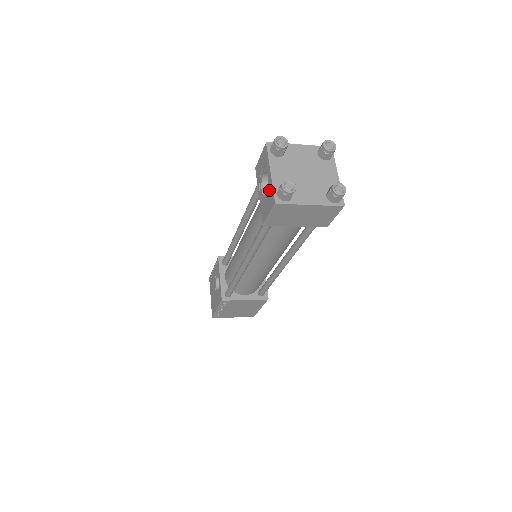
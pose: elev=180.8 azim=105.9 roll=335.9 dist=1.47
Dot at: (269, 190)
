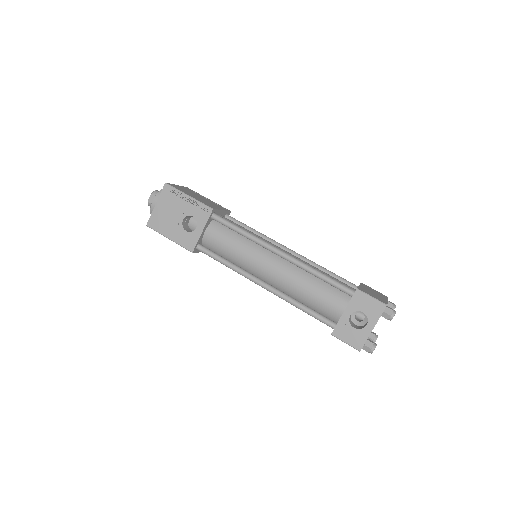
Dot at: (361, 334)
